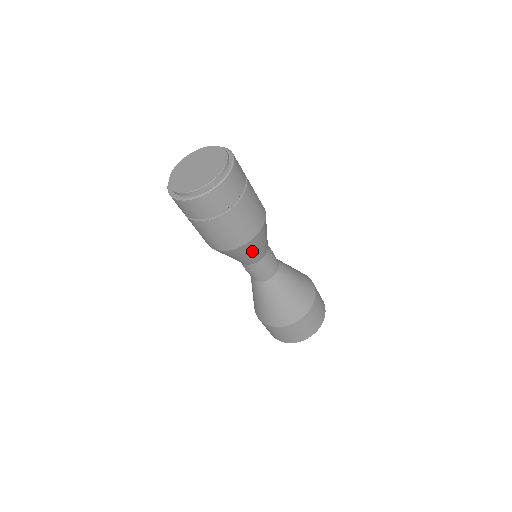
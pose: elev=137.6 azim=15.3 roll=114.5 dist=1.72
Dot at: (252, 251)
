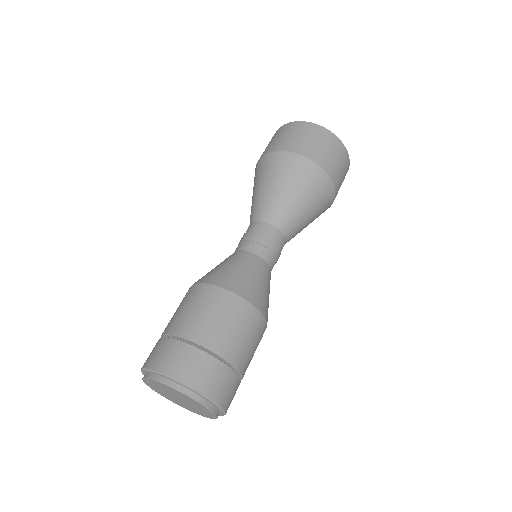
Dot at: occluded
